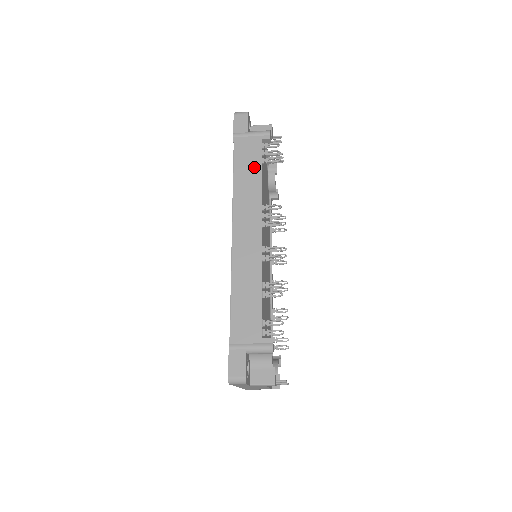
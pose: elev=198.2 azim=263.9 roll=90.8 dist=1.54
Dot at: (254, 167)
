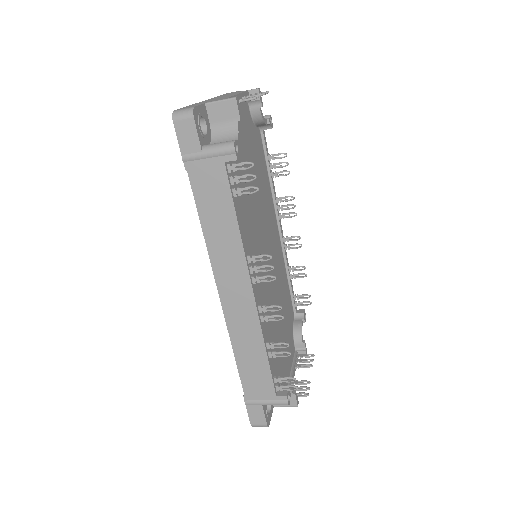
Dot at: (224, 208)
